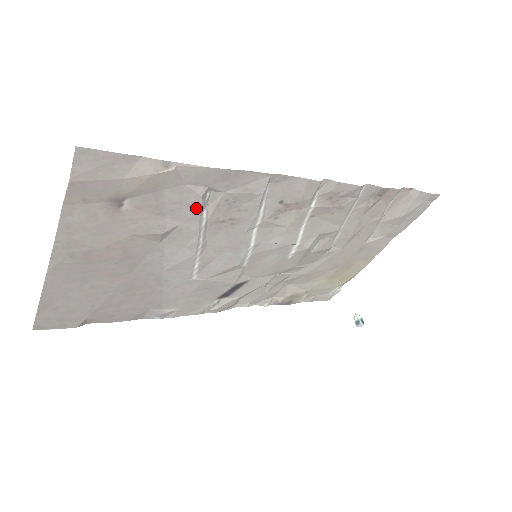
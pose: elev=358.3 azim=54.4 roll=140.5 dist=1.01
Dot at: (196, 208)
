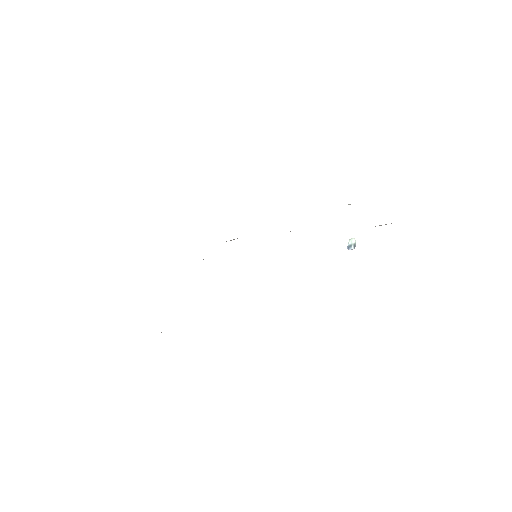
Dot at: occluded
